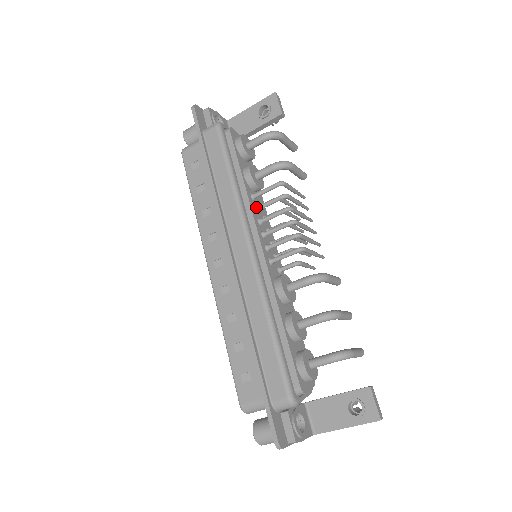
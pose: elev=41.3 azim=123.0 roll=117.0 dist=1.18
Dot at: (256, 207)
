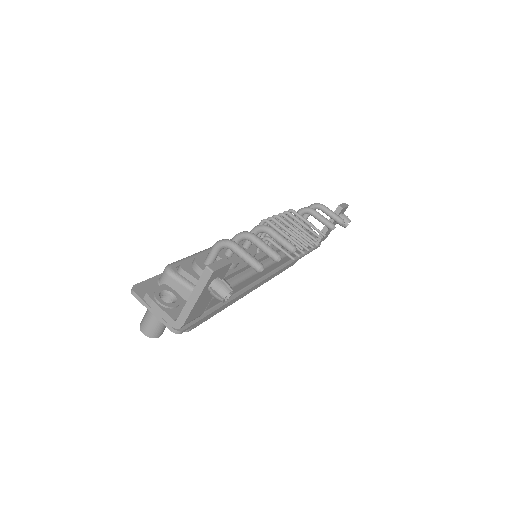
Dot at: occluded
